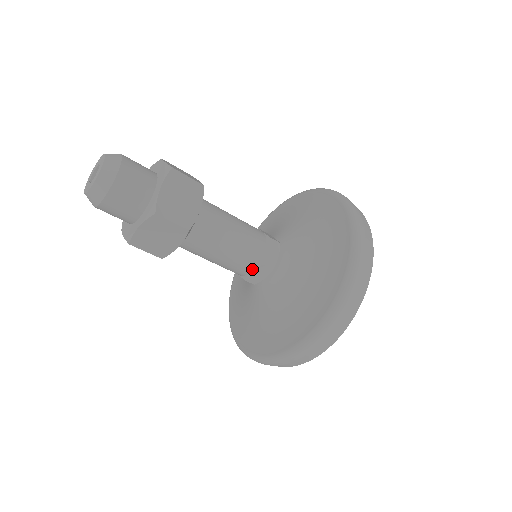
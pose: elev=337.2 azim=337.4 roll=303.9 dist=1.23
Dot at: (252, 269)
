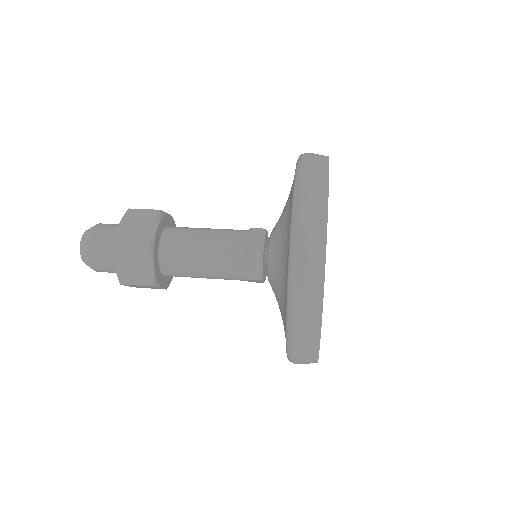
Dot at: (242, 263)
